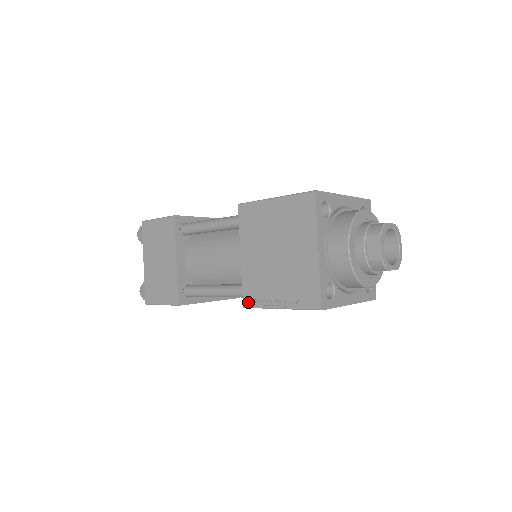
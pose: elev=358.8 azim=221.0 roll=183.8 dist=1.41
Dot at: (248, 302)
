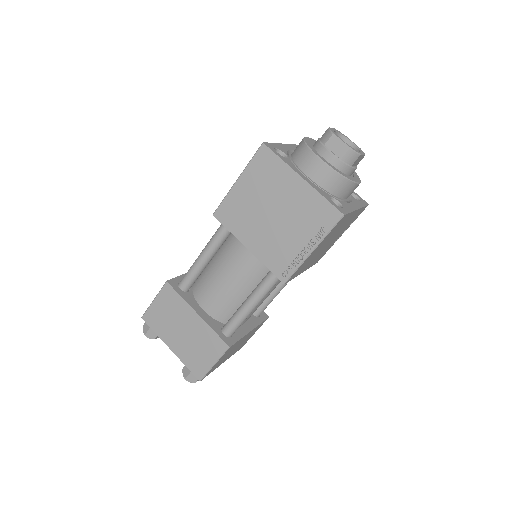
Dot at: (284, 275)
